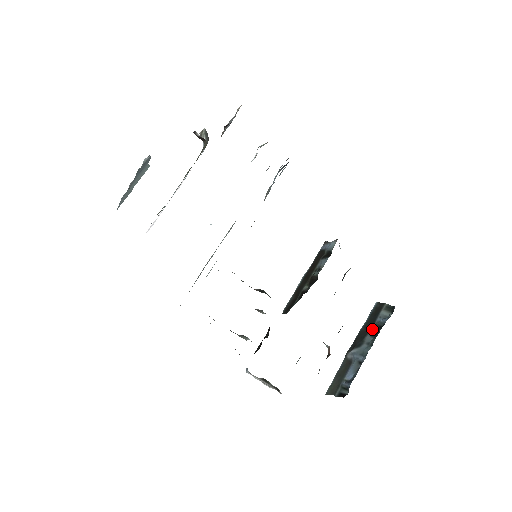
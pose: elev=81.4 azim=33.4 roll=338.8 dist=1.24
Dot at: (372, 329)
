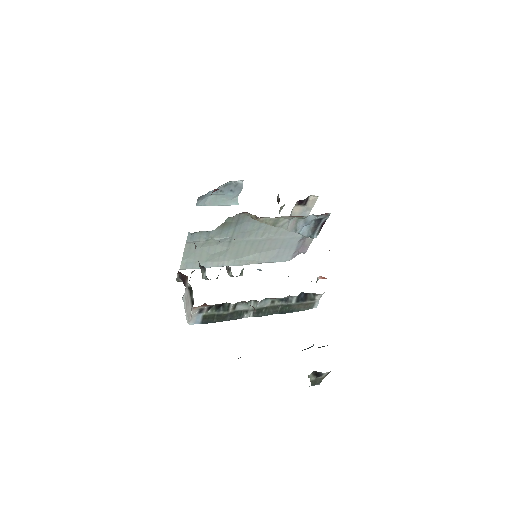
Dot at: occluded
